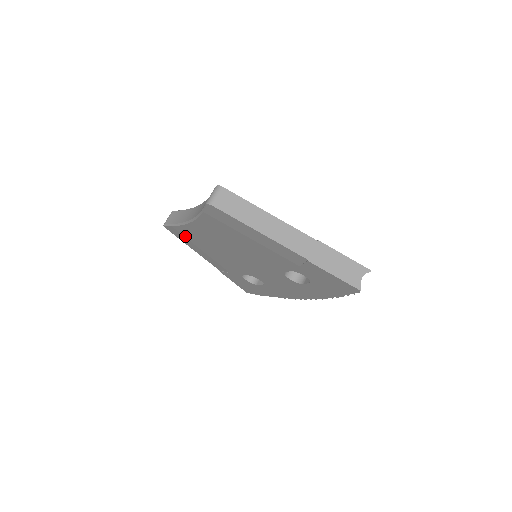
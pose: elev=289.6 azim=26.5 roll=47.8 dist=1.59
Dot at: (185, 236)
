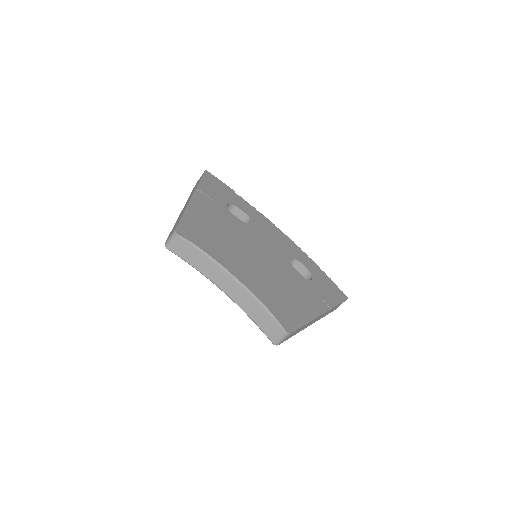
Dot at: occluded
